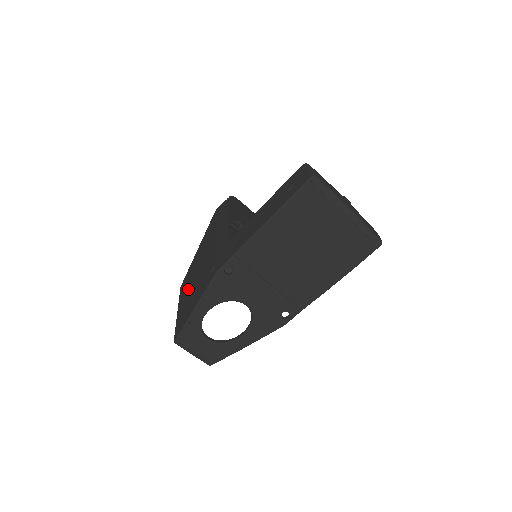
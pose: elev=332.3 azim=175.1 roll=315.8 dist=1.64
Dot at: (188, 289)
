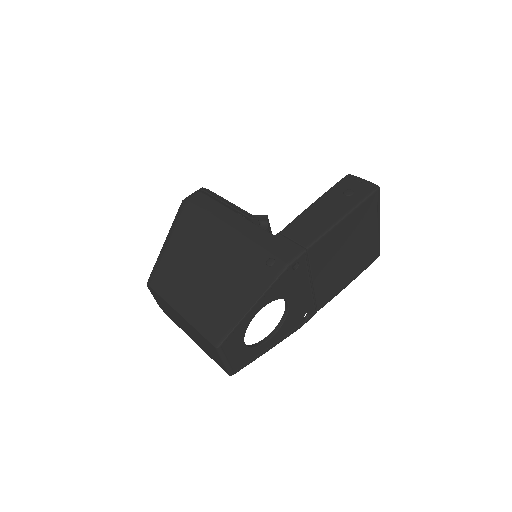
Dot at: (195, 286)
